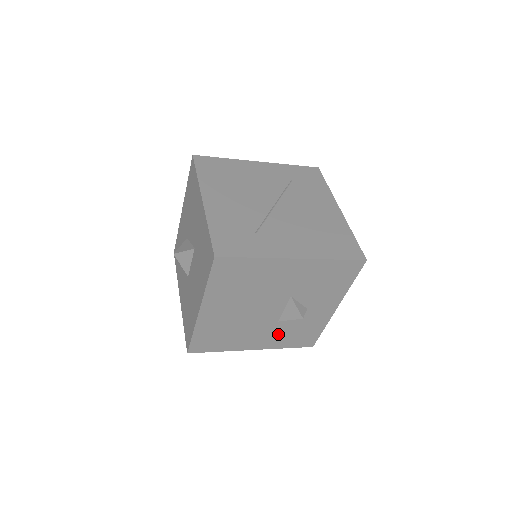
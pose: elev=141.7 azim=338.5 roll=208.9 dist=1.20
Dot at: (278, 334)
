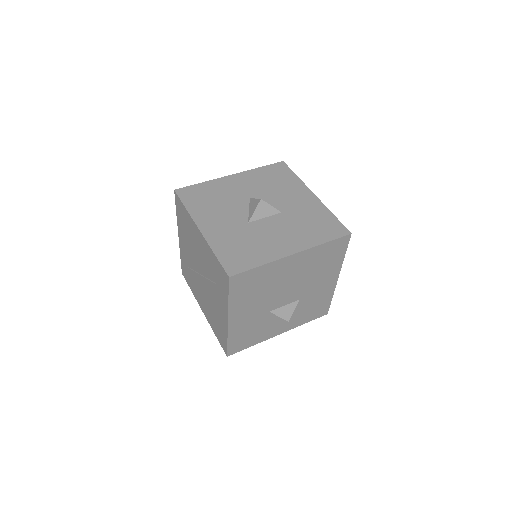
Dot at: (250, 323)
